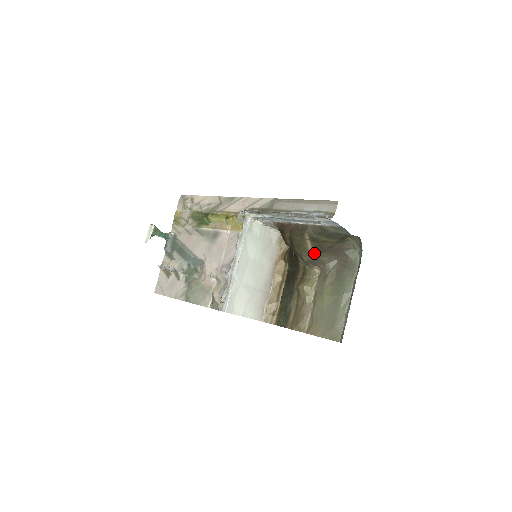
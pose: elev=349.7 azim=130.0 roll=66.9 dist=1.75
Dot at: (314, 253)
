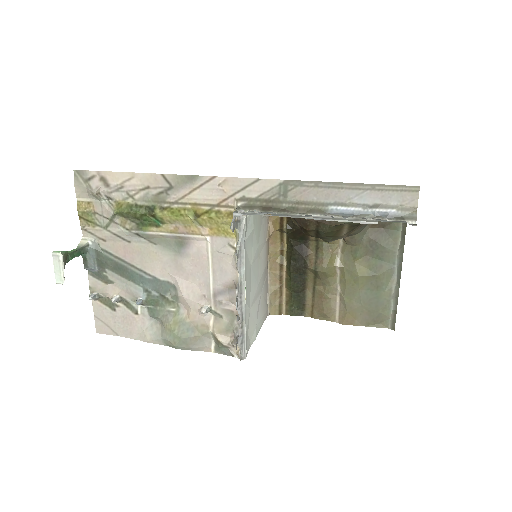
Dot at: (346, 234)
